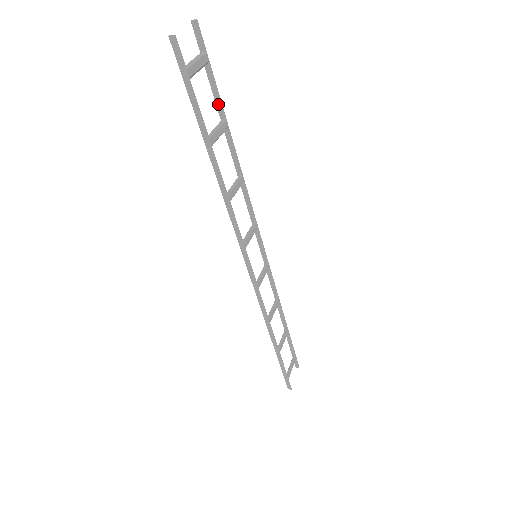
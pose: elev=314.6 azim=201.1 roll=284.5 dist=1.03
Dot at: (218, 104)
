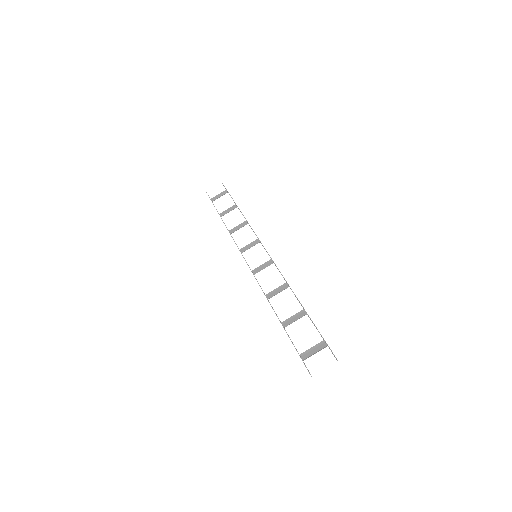
Dot at: (311, 320)
